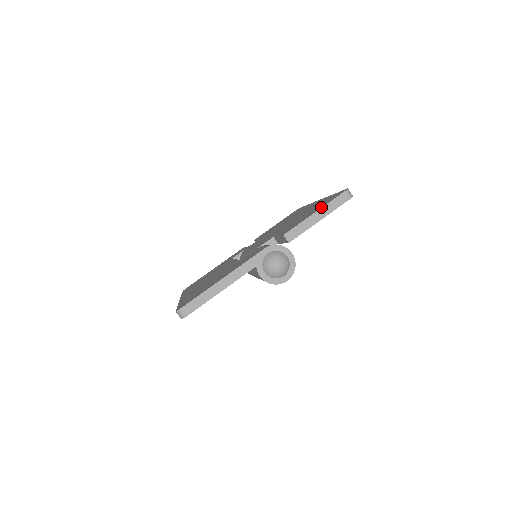
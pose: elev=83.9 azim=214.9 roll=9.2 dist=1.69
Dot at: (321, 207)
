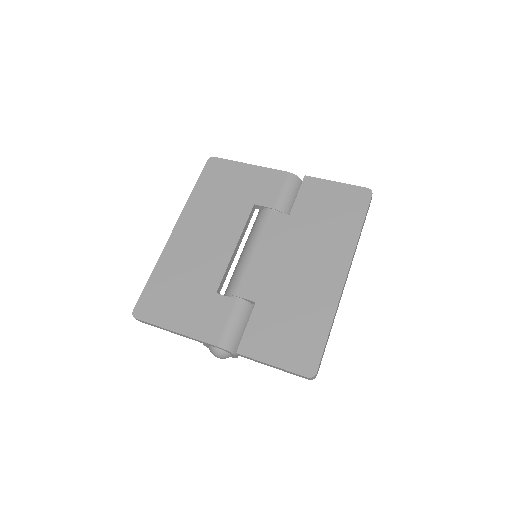
Dot at: (281, 366)
